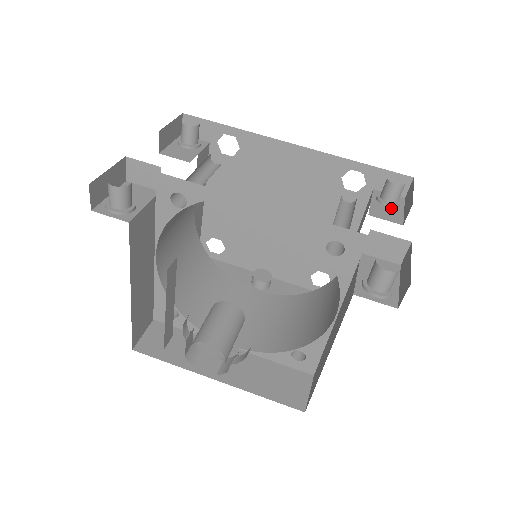
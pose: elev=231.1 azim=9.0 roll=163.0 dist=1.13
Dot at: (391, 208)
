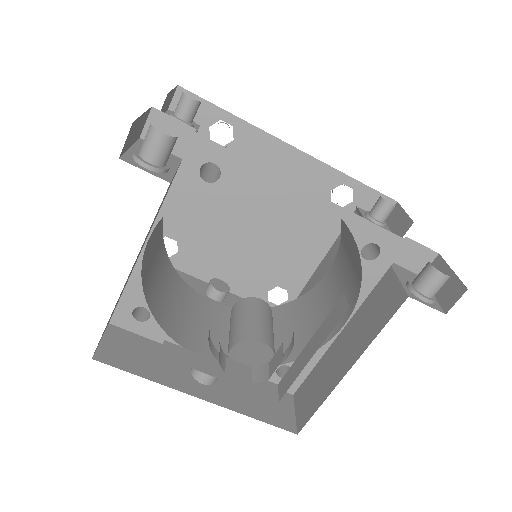
Dot at: (381, 226)
